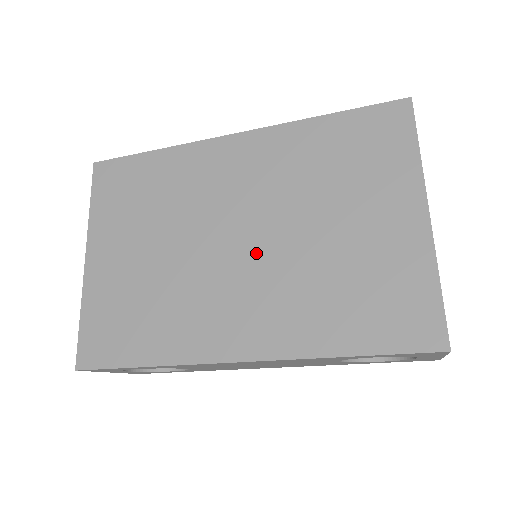
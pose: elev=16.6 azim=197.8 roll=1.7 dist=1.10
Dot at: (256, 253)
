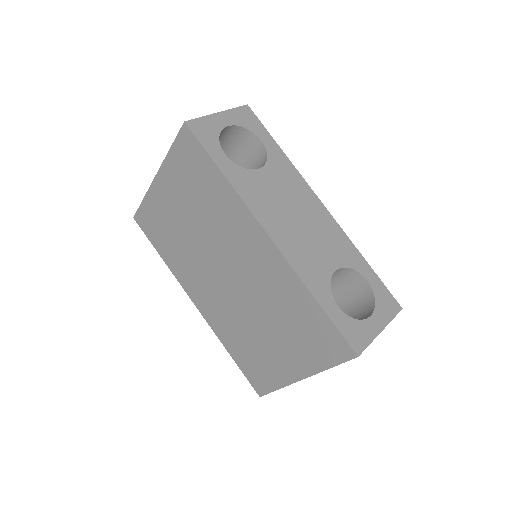
Dot at: (229, 291)
